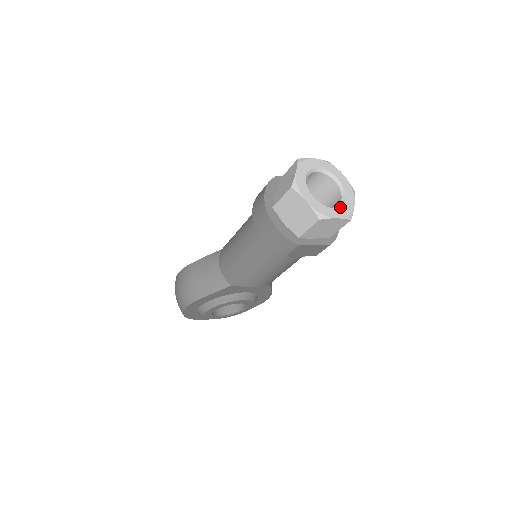
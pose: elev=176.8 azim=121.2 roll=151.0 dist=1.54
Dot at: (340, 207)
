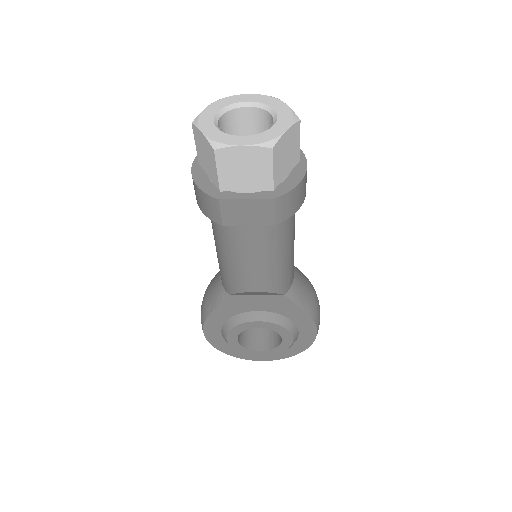
Dot at: (256, 134)
